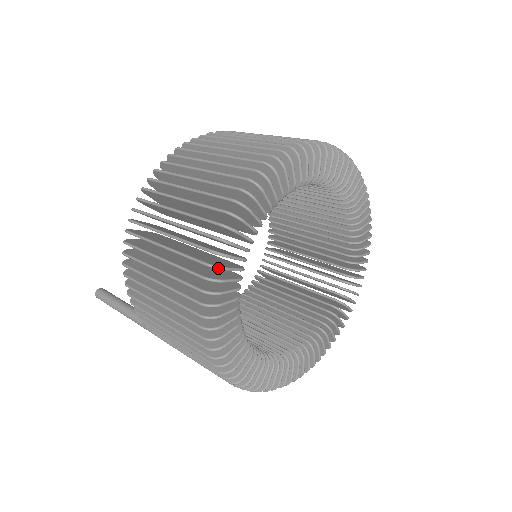
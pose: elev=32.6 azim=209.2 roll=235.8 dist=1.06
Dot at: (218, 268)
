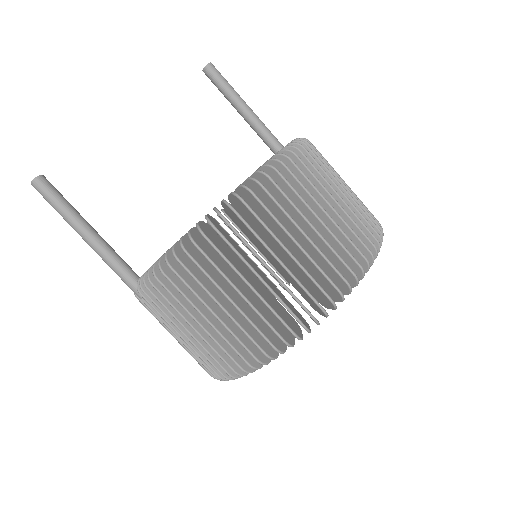
Dot at: (319, 324)
